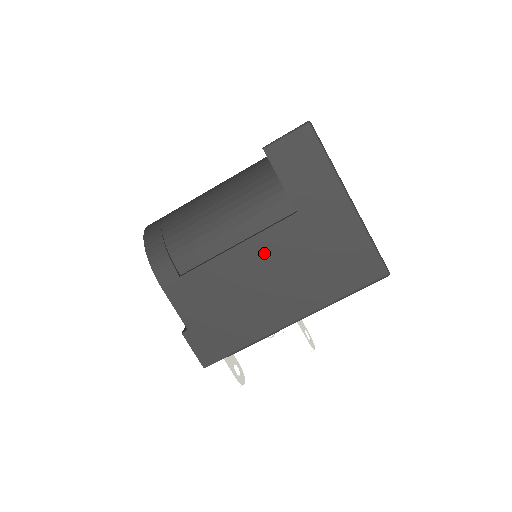
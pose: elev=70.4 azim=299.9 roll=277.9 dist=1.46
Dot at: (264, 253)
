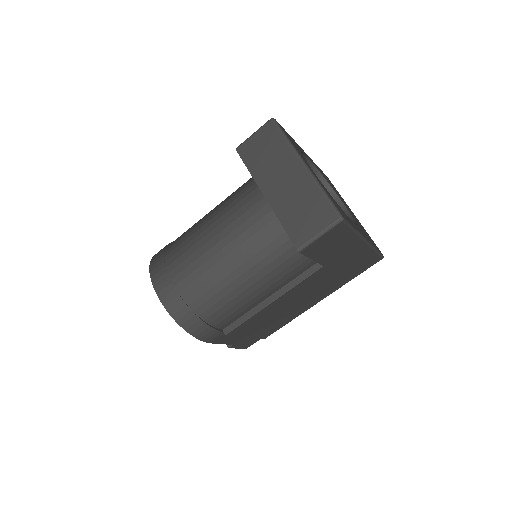
Dot at: (294, 294)
